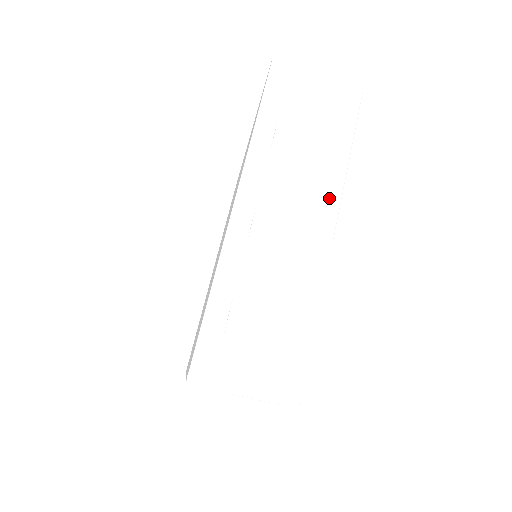
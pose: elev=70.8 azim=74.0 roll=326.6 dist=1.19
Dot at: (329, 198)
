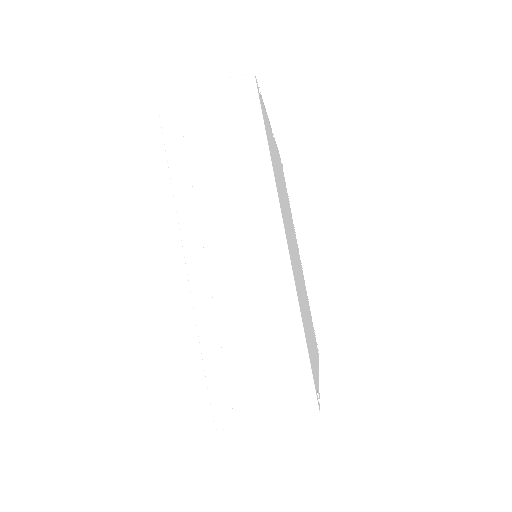
Dot at: (267, 210)
